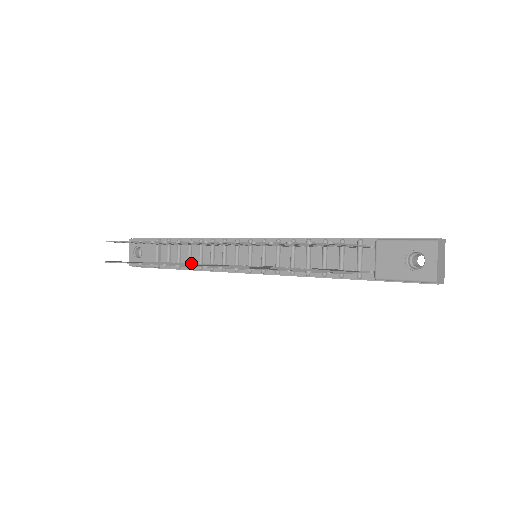
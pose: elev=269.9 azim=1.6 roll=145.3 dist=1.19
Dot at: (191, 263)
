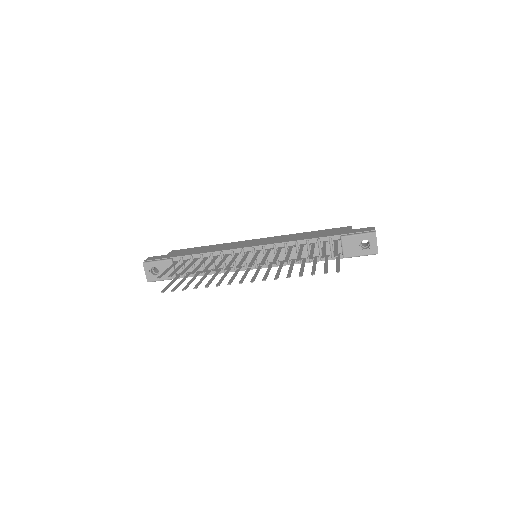
Dot at: (209, 271)
